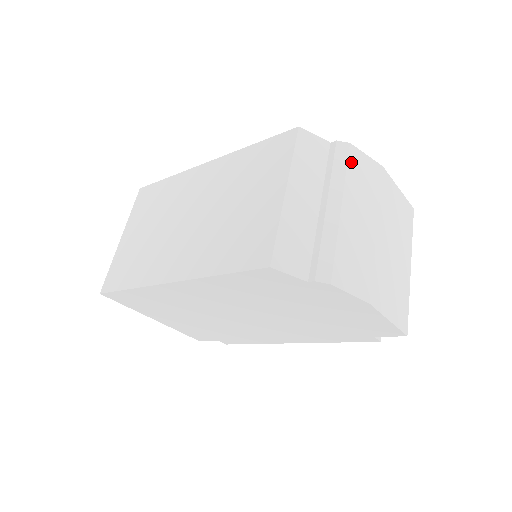
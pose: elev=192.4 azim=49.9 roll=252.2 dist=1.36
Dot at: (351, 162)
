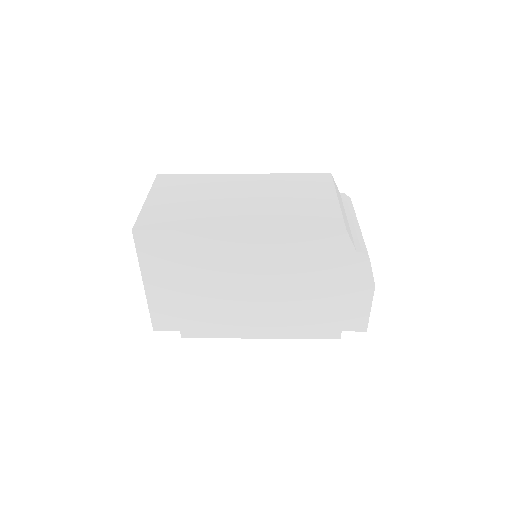
Dot at: occluded
